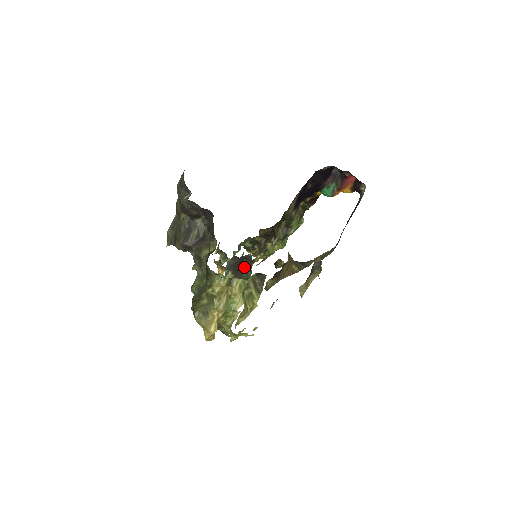
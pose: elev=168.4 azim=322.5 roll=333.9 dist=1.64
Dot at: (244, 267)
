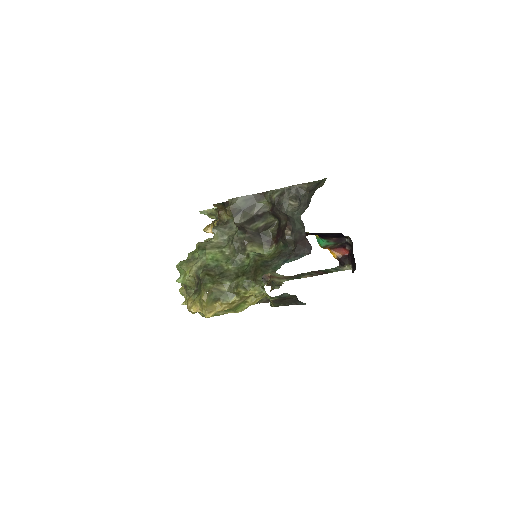
Dot at: (287, 302)
